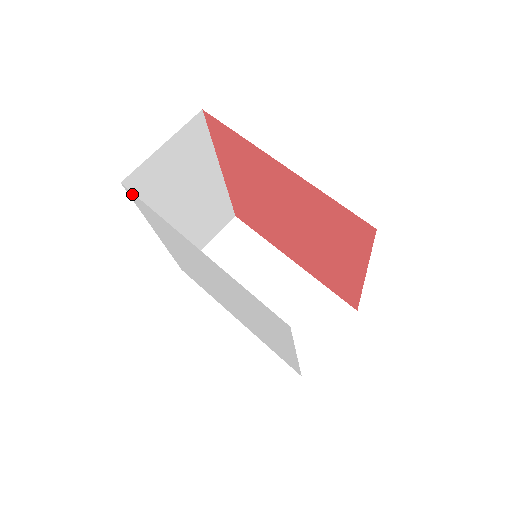
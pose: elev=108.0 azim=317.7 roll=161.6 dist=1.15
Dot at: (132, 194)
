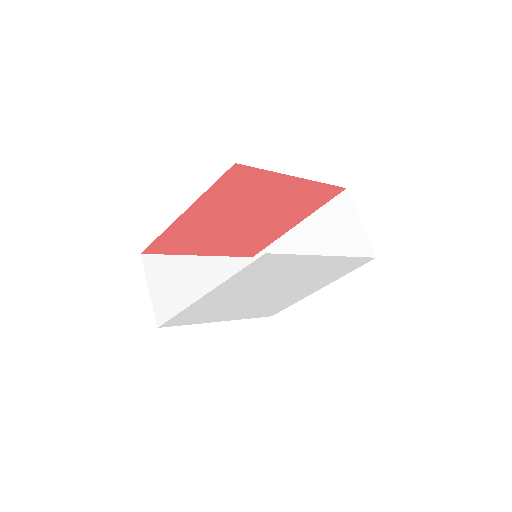
Dot at: (270, 256)
